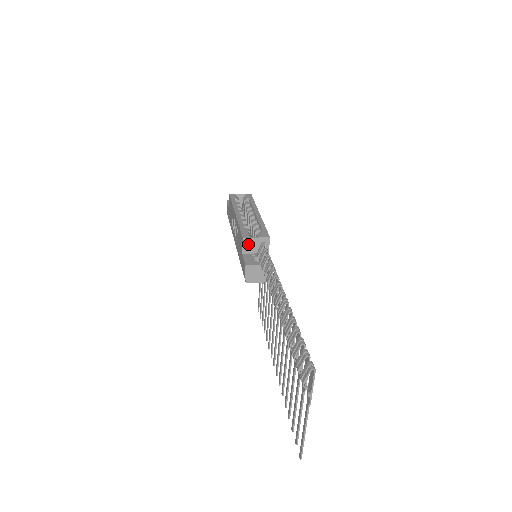
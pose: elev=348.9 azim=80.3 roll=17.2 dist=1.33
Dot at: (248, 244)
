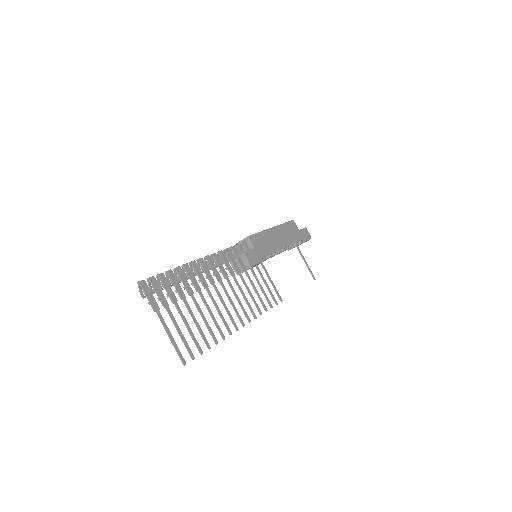
Dot at: occluded
